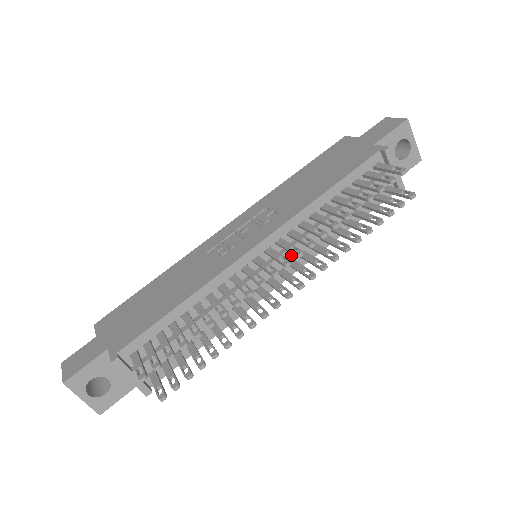
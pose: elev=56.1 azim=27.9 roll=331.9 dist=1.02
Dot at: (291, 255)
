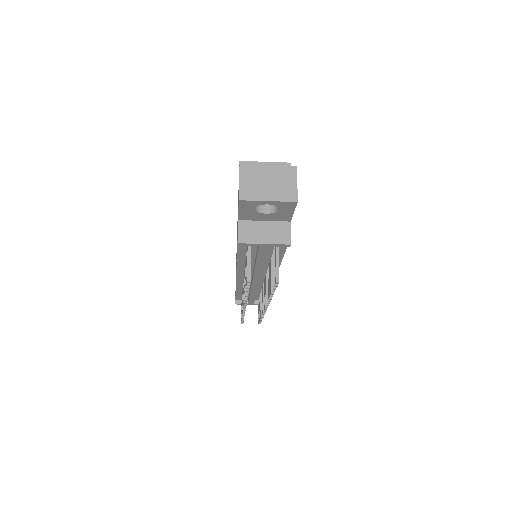
Dot at: (258, 278)
